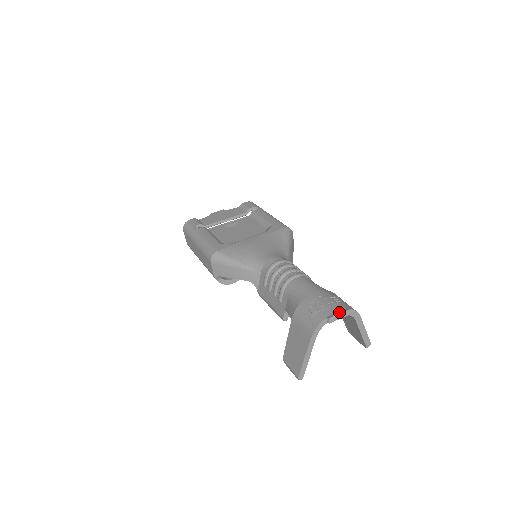
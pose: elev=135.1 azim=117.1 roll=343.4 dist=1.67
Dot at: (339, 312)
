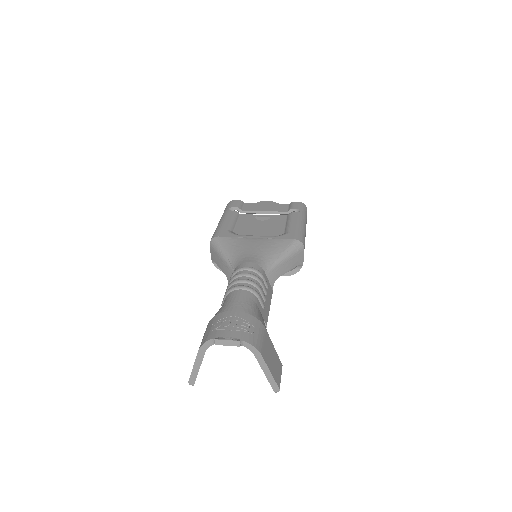
Dot at: (229, 339)
